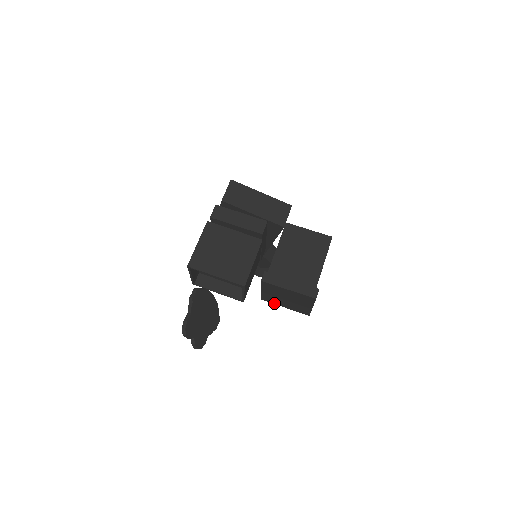
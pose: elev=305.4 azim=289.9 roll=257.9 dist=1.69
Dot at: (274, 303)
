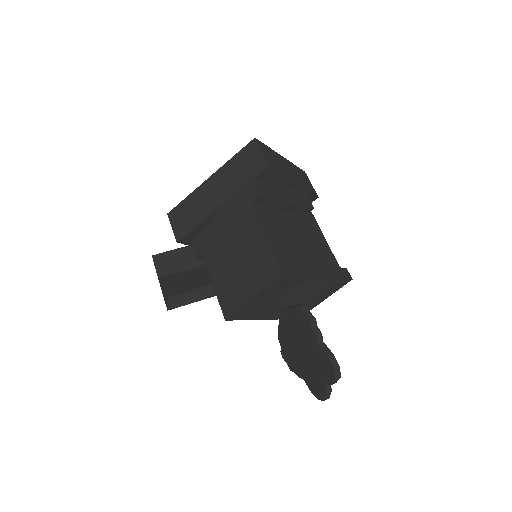
Dot at: occluded
